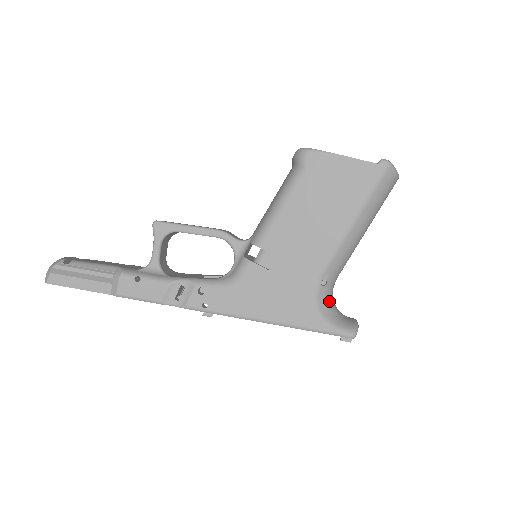
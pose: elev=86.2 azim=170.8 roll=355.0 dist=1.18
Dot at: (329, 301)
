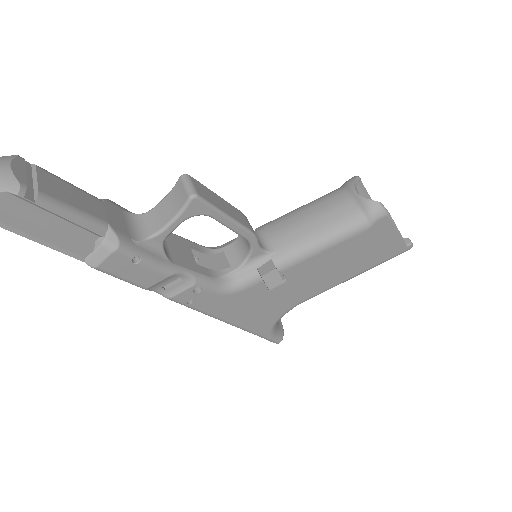
Dot at: occluded
